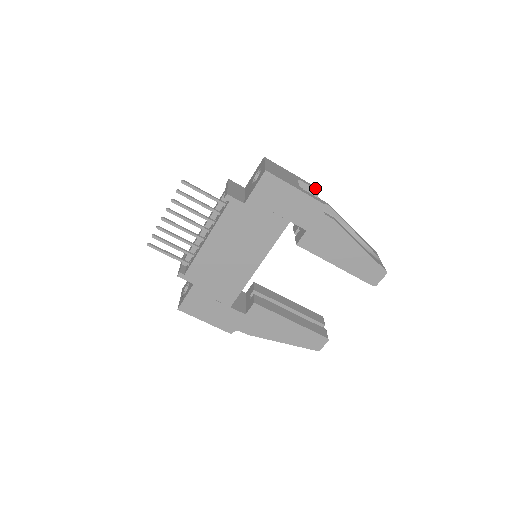
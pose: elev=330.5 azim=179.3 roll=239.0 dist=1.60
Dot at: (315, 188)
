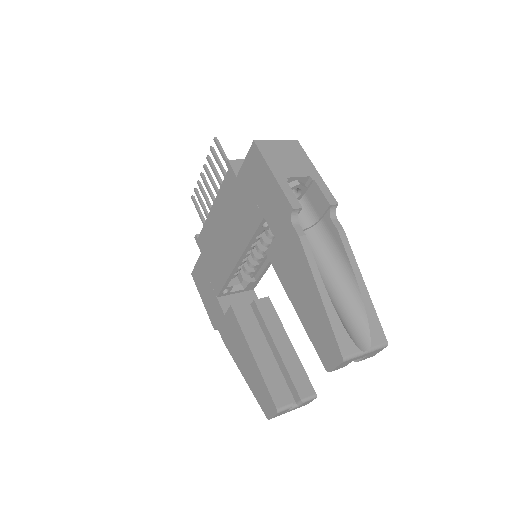
Dot at: (328, 198)
